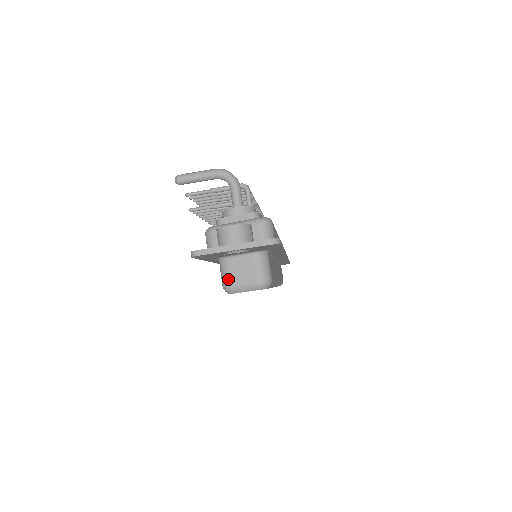
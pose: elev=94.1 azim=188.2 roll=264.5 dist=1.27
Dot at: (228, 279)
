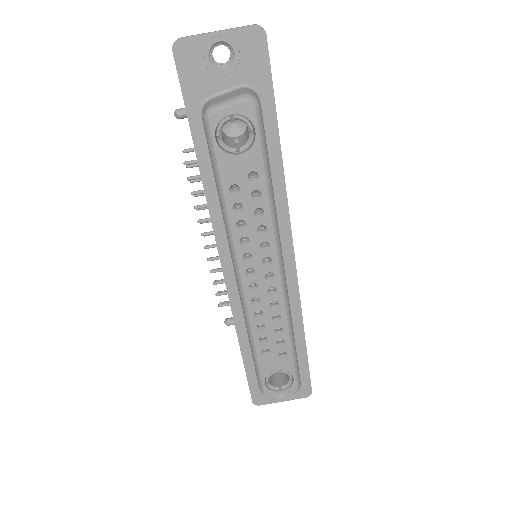
Dot at: (210, 104)
